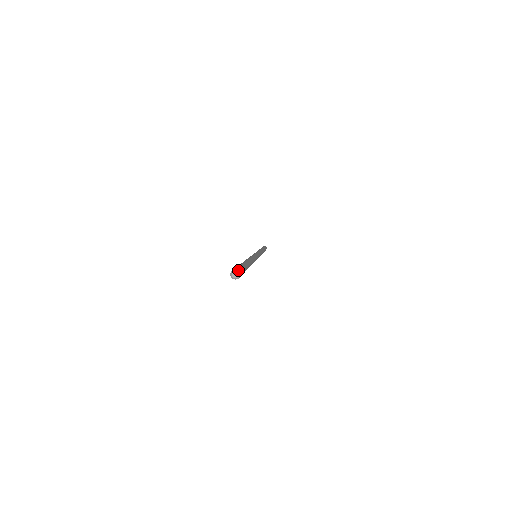
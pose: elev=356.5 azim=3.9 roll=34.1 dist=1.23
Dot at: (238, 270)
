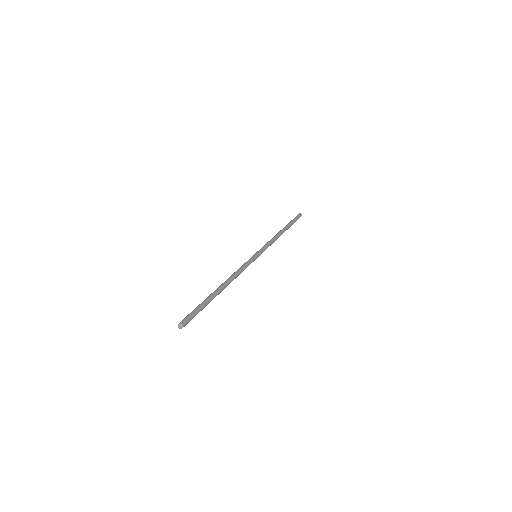
Dot at: (180, 324)
